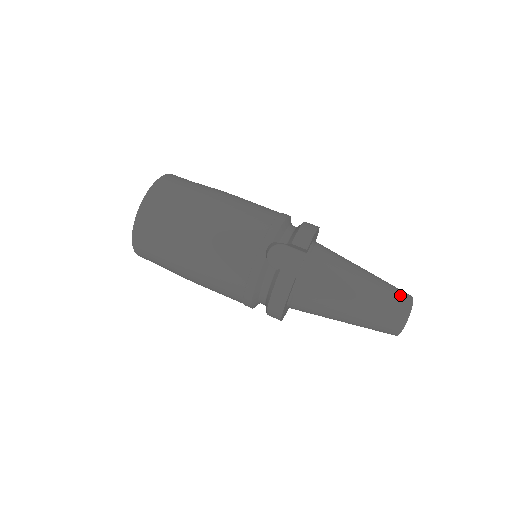
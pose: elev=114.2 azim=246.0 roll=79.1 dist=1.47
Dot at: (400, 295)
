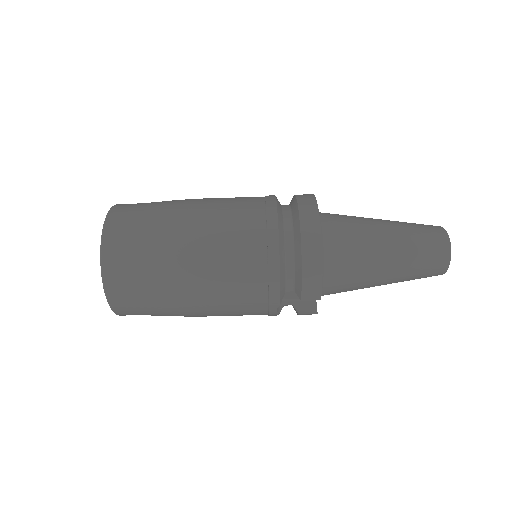
Dot at: (435, 261)
